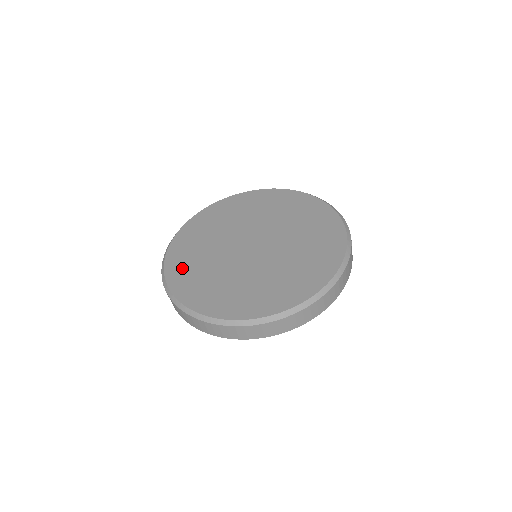
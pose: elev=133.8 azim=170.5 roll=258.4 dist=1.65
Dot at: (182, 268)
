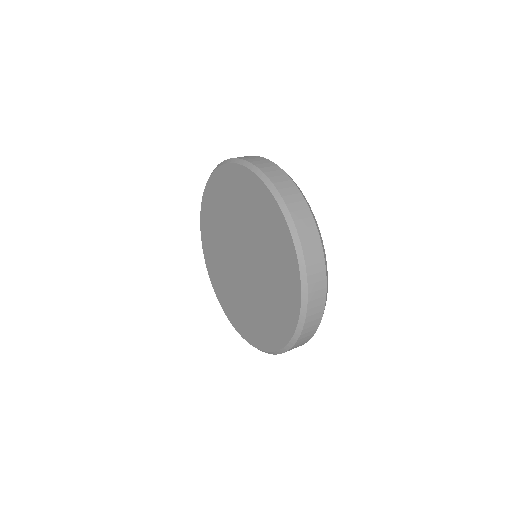
Dot at: (230, 309)
